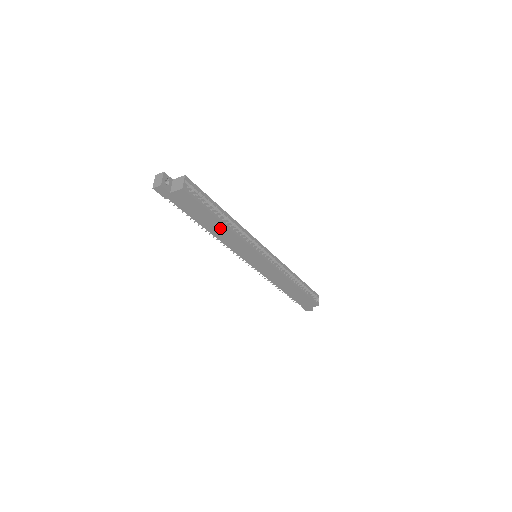
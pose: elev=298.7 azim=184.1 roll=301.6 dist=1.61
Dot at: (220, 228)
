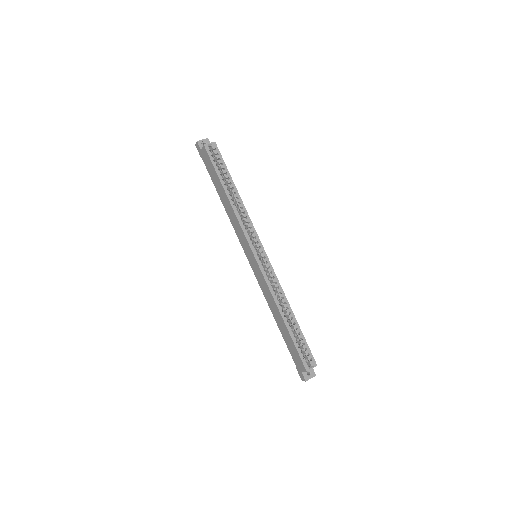
Dot at: (226, 199)
